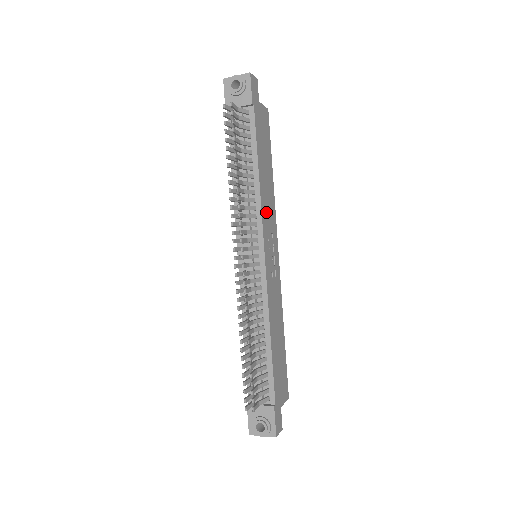
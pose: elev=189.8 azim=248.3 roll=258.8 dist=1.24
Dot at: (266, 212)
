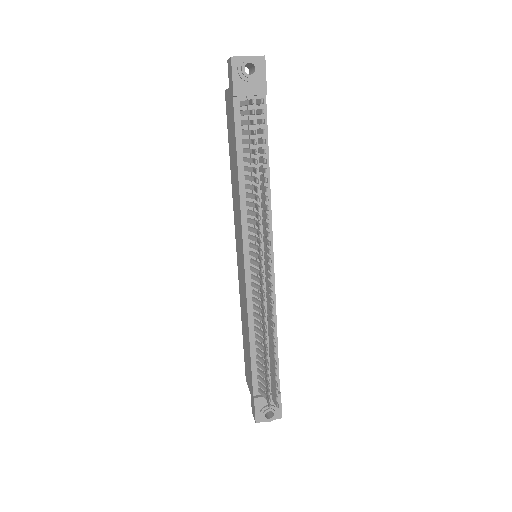
Dot at: occluded
